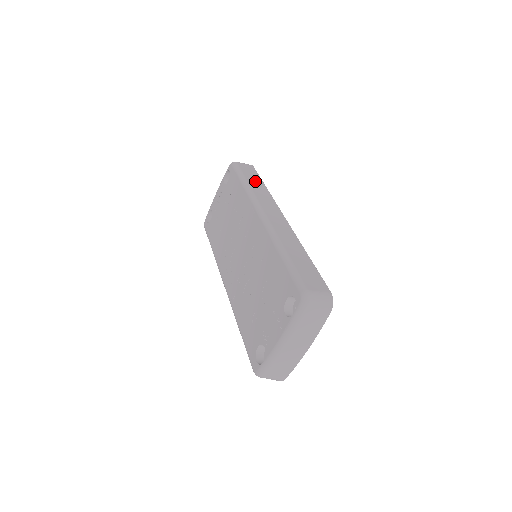
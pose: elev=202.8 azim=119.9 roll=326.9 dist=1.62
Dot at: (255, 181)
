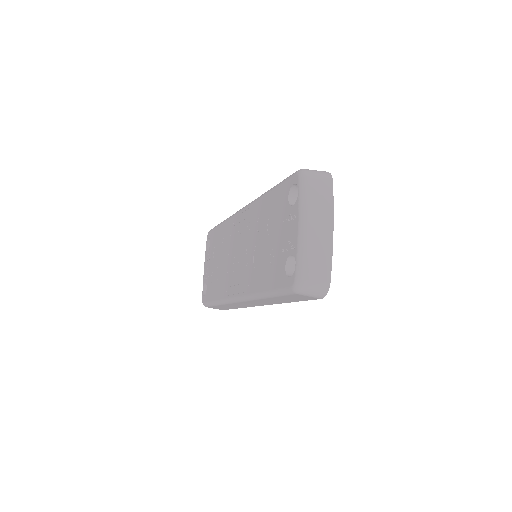
Dot at: occluded
